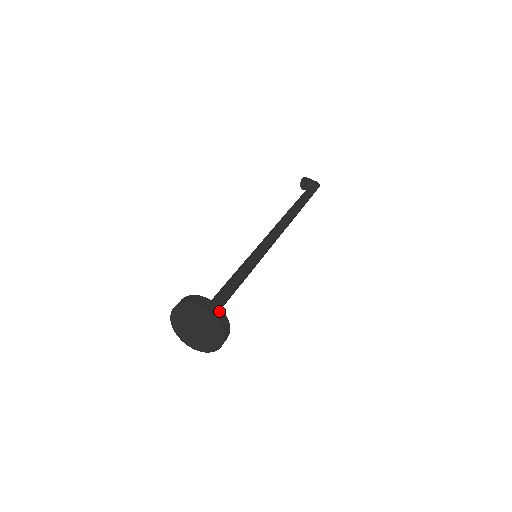
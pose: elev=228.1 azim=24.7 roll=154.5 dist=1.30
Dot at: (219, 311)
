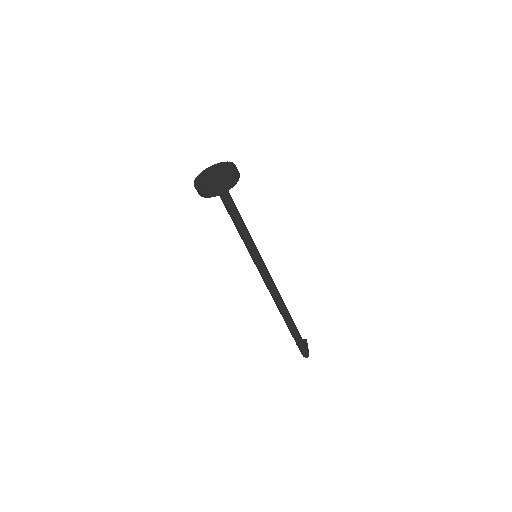
Dot at: (238, 176)
